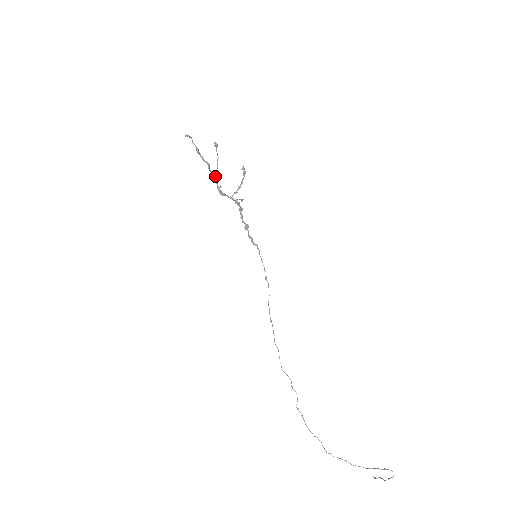
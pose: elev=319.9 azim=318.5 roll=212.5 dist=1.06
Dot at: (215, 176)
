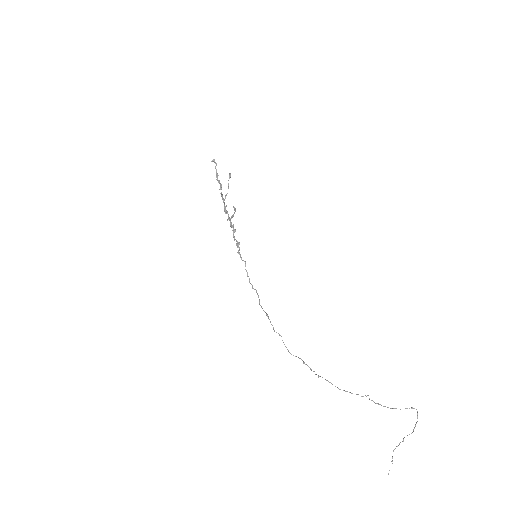
Dot at: (226, 195)
